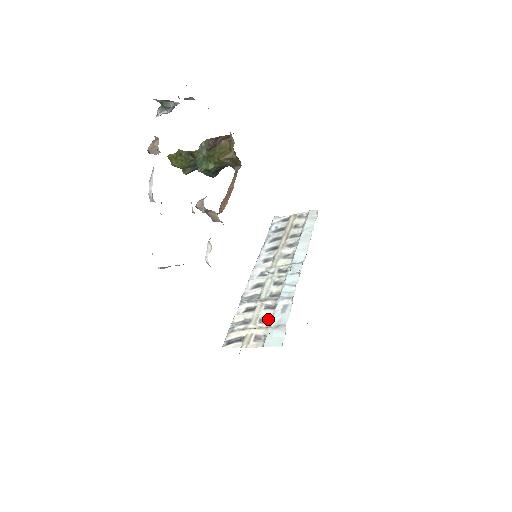
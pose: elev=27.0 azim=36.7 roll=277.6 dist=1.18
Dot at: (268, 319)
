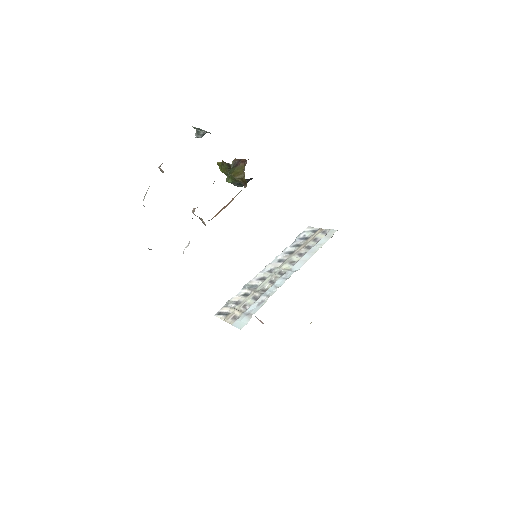
Dot at: (248, 306)
